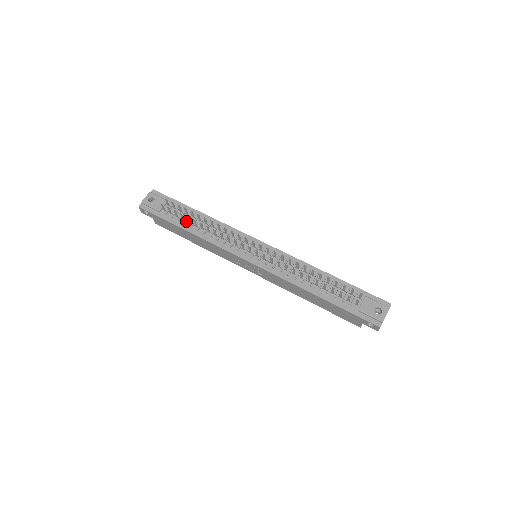
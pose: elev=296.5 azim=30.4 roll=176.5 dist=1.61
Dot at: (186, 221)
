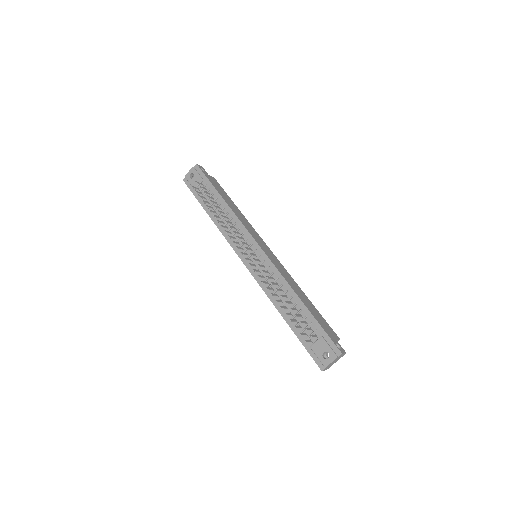
Dot at: (210, 206)
